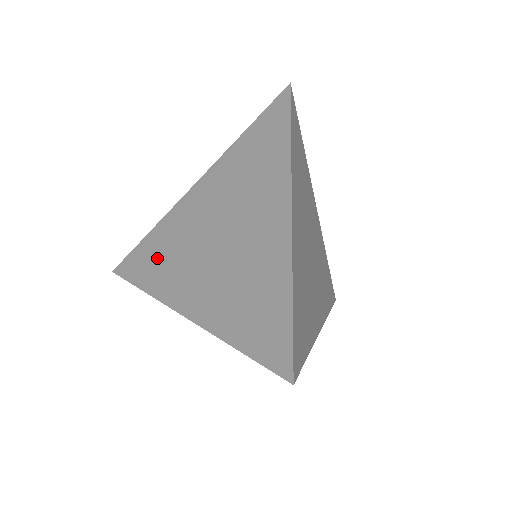
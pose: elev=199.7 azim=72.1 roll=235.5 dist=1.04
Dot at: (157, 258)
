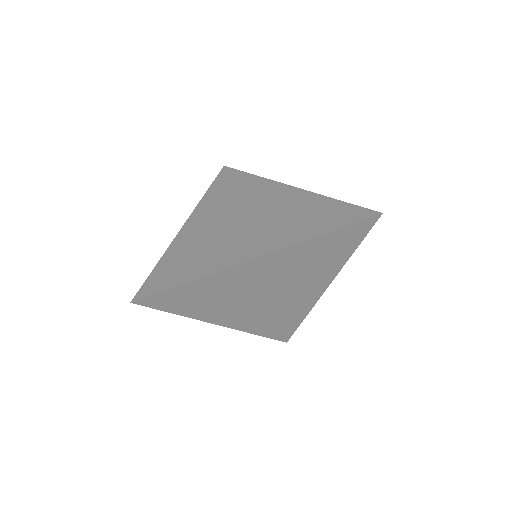
Dot at: (201, 300)
